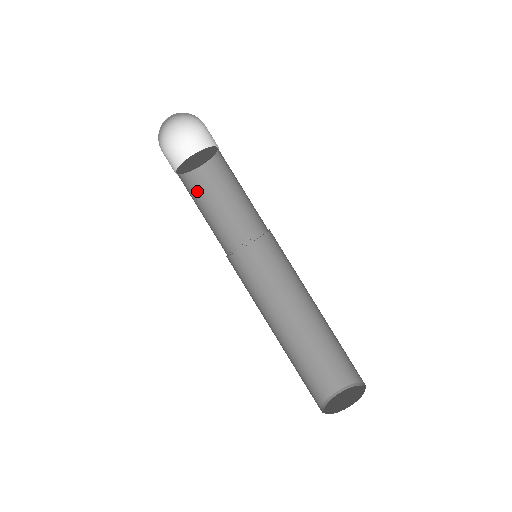
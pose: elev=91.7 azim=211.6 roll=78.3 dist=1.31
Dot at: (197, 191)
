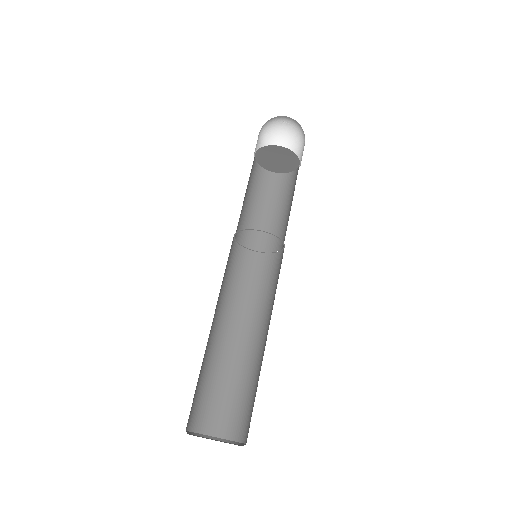
Dot at: (254, 181)
